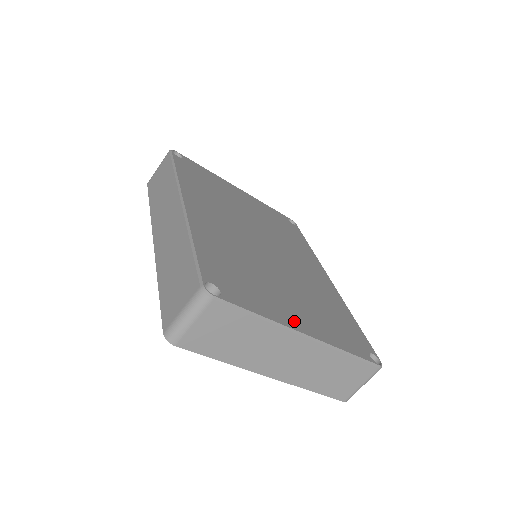
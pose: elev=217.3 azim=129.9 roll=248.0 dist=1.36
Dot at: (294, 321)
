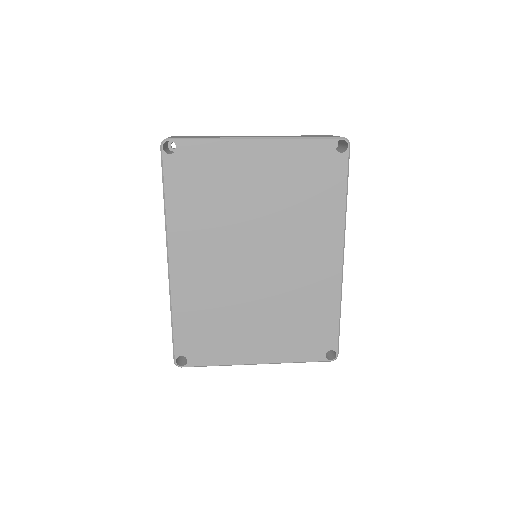
Dot at: (249, 355)
